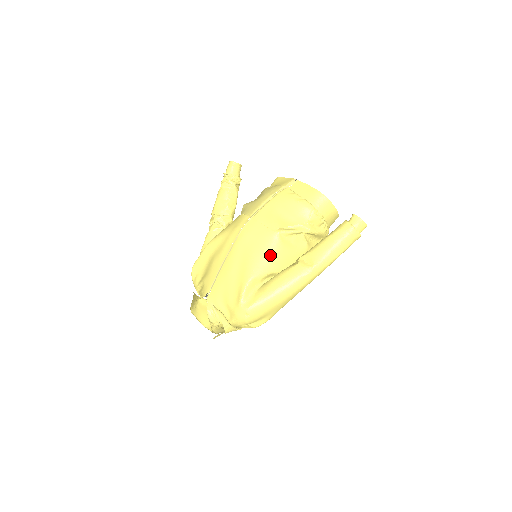
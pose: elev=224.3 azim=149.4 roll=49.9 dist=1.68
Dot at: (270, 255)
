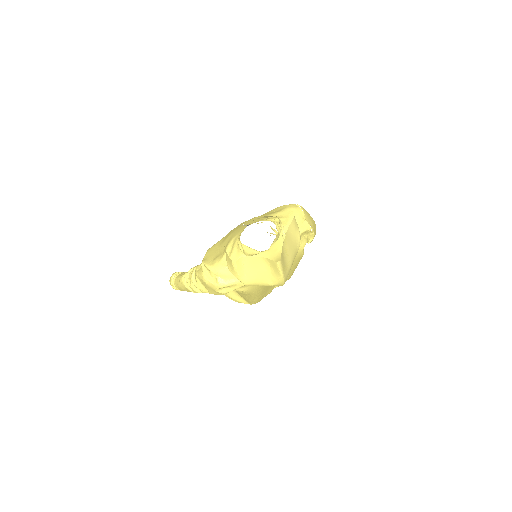
Dot at: occluded
